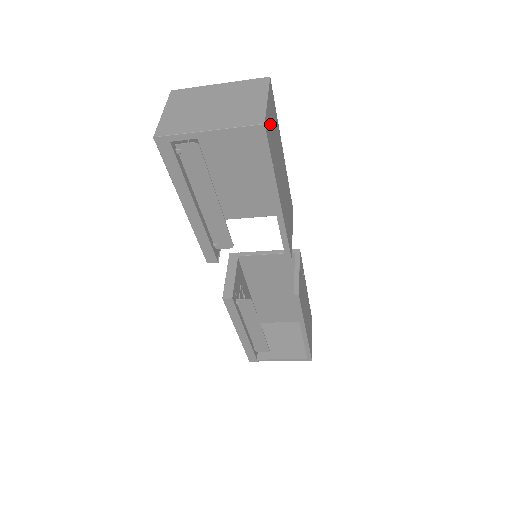
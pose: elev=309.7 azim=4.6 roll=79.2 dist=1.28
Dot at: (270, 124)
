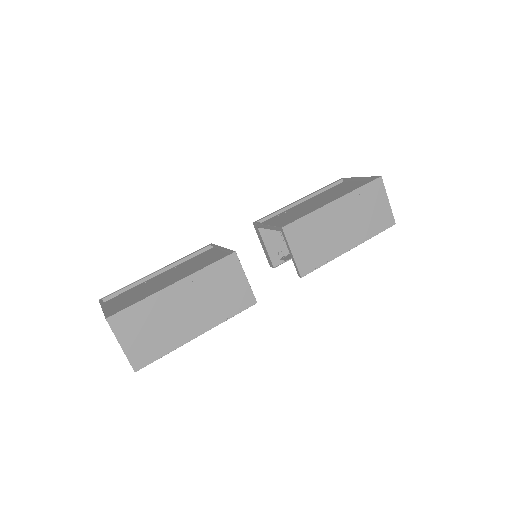
Dot at: (139, 345)
